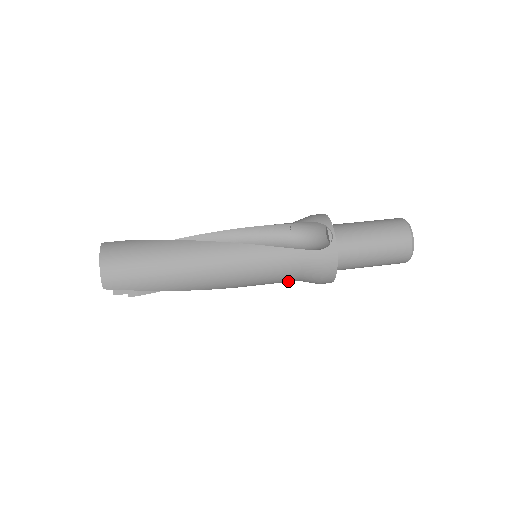
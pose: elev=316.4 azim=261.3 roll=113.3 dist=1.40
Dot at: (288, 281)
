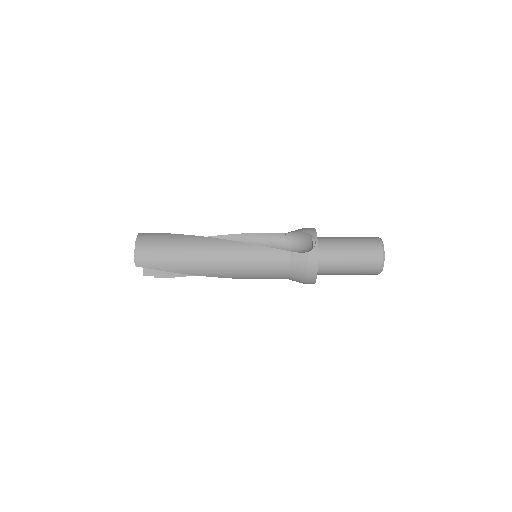
Dot at: (279, 278)
